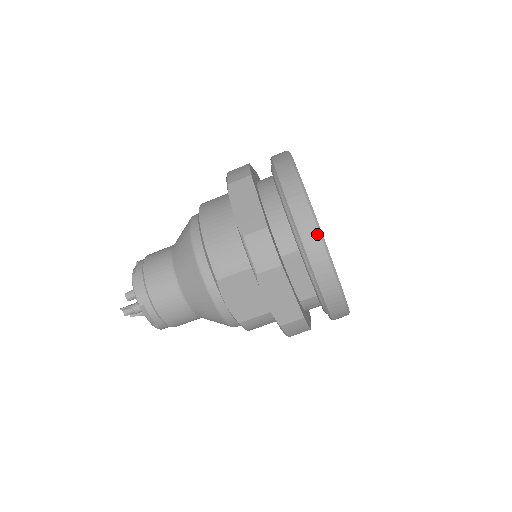
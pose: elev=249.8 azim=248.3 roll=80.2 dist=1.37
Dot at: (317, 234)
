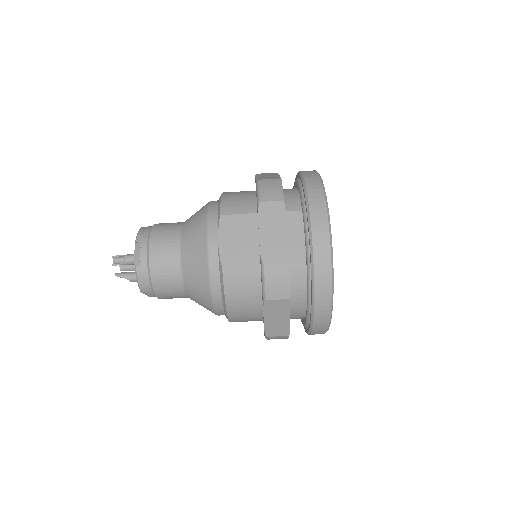
Dot at: (321, 190)
